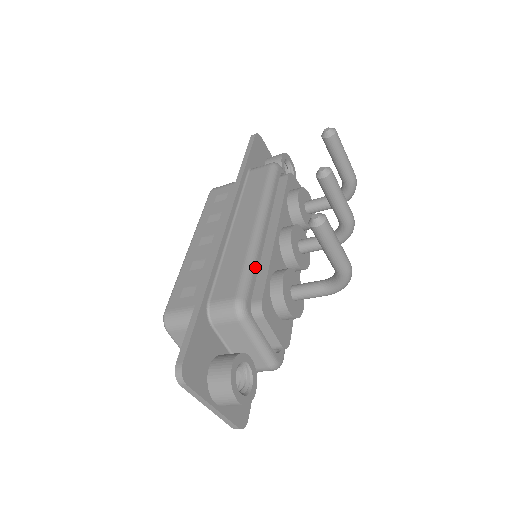
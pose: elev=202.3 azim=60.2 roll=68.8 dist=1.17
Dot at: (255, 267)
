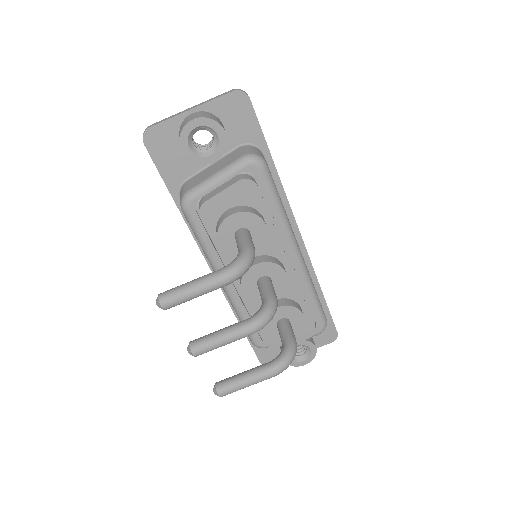
Dot at: occluded
